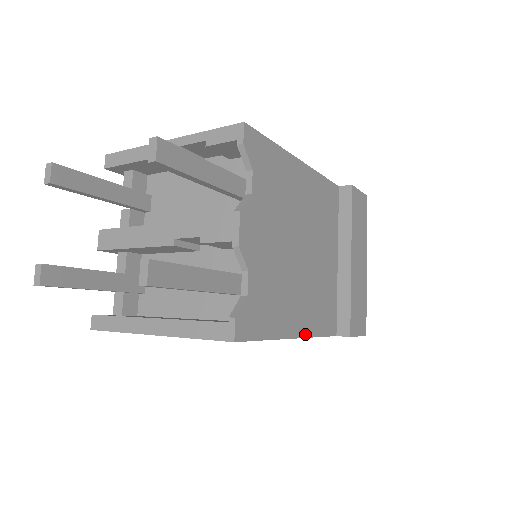
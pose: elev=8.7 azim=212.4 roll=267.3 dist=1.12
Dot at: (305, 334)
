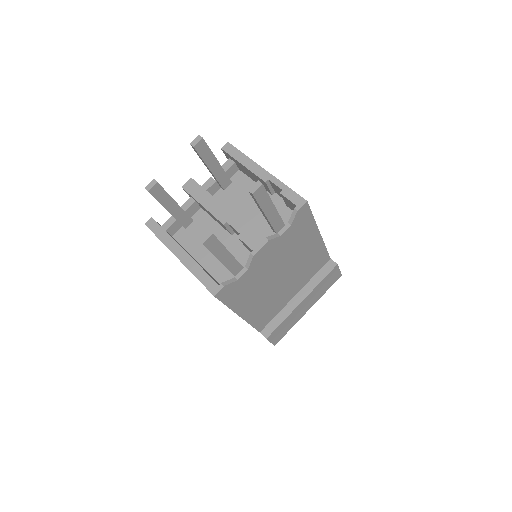
Dot at: (246, 318)
